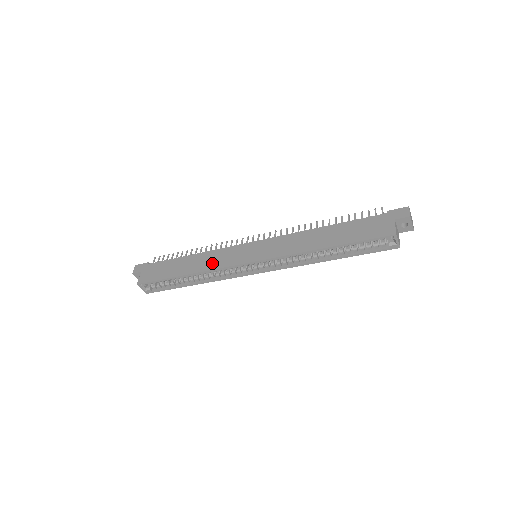
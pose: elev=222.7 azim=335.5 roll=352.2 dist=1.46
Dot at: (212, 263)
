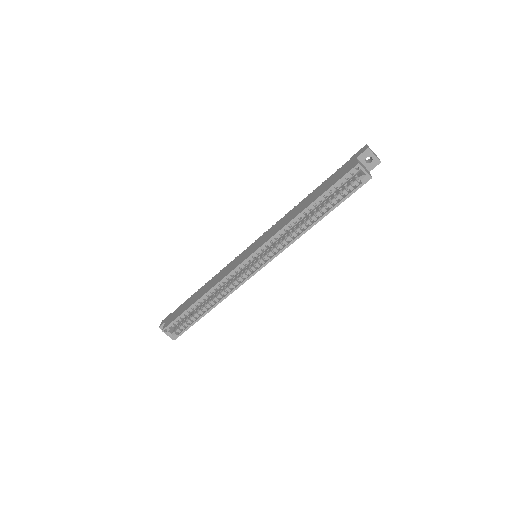
Dot at: (219, 278)
